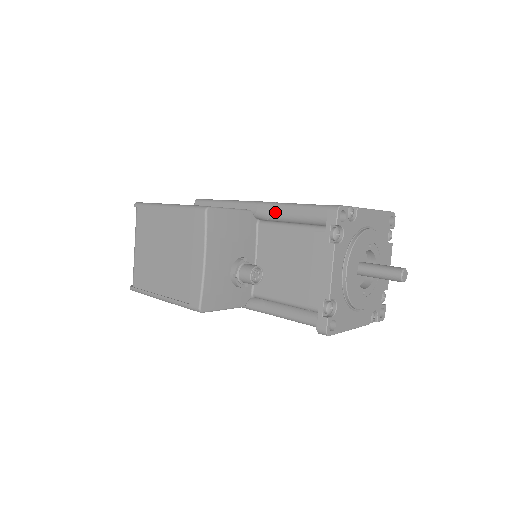
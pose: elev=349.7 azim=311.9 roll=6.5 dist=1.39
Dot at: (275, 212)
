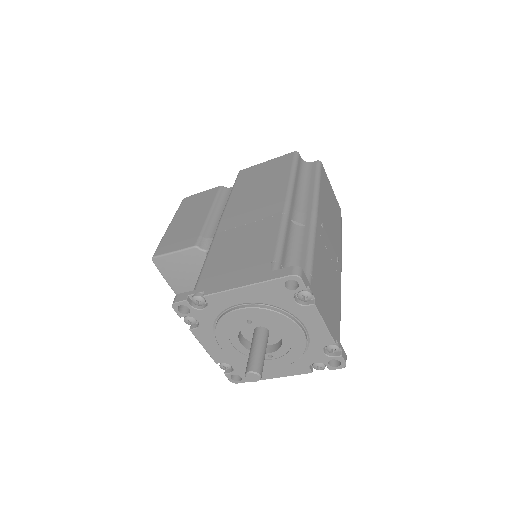
Dot at: occluded
